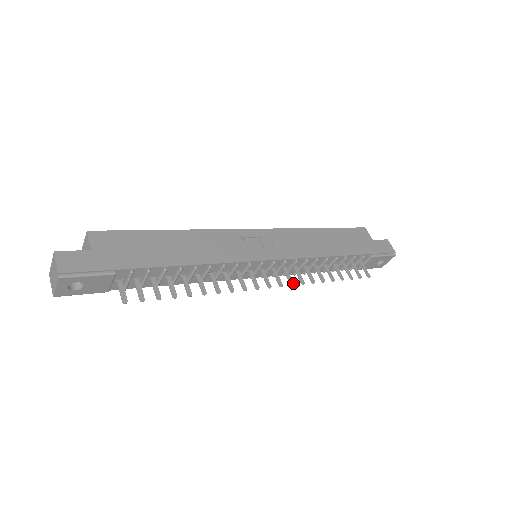
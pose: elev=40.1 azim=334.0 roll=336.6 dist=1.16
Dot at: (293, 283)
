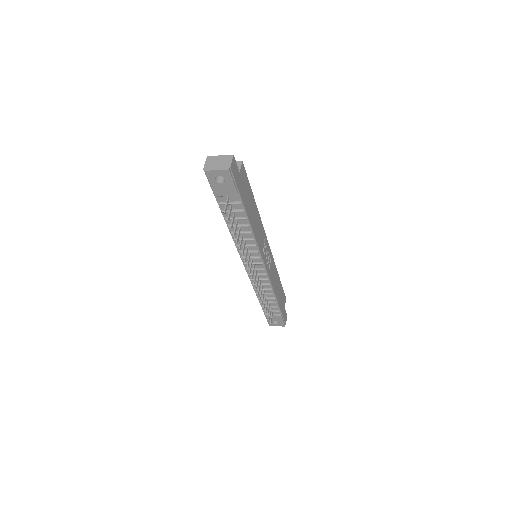
Dot at: occluded
